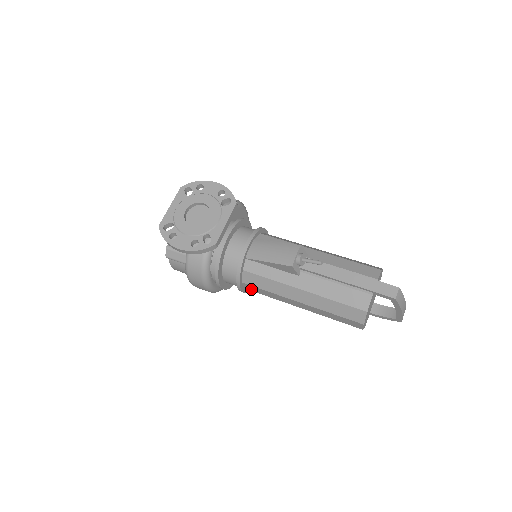
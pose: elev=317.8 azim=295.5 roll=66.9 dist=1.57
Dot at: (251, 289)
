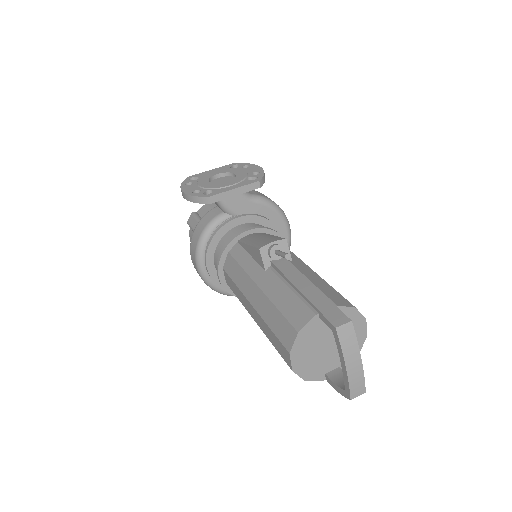
Dot at: (229, 283)
